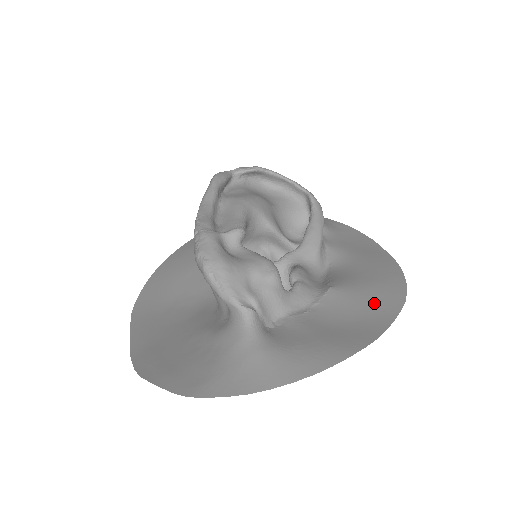
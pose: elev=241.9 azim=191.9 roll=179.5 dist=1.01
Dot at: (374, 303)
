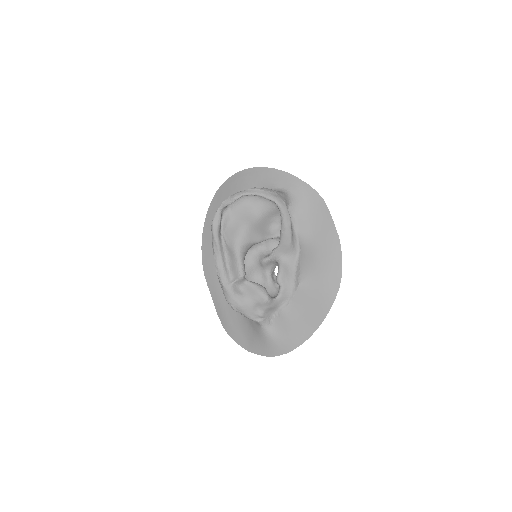
Dot at: (322, 294)
